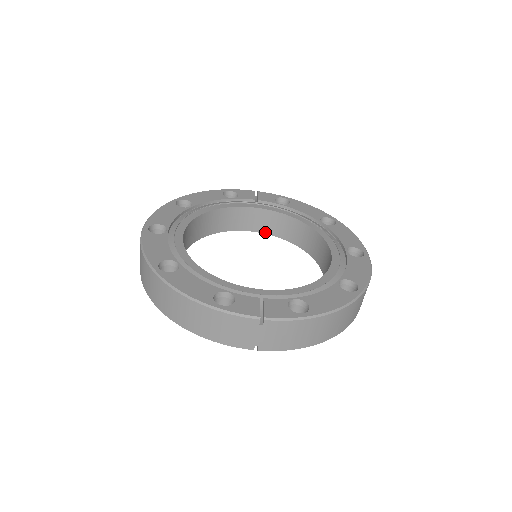
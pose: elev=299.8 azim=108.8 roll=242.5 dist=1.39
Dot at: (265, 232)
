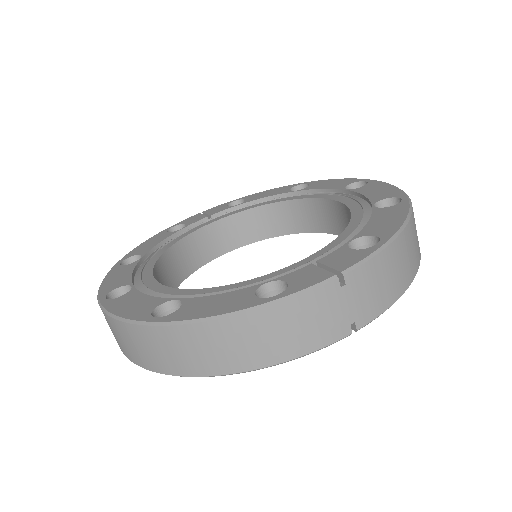
Dot at: (240, 245)
